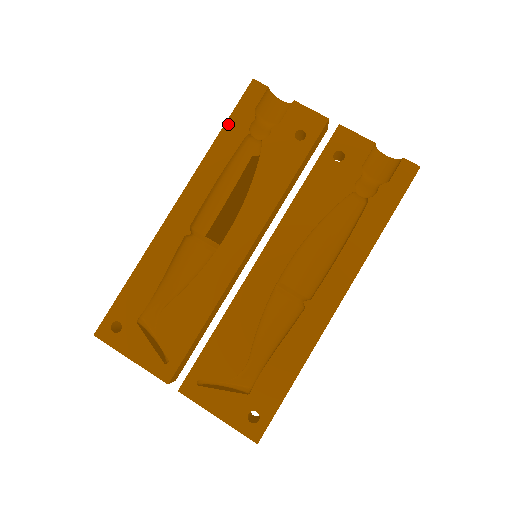
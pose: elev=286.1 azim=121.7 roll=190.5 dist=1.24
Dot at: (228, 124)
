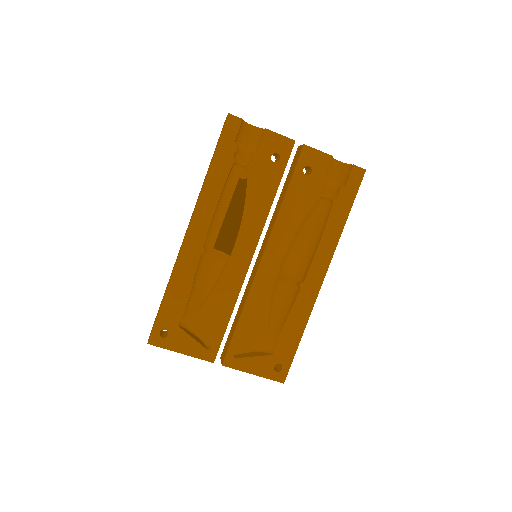
Dot at: (216, 157)
